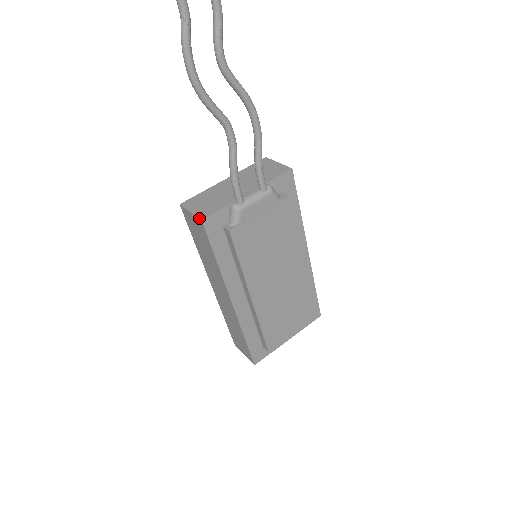
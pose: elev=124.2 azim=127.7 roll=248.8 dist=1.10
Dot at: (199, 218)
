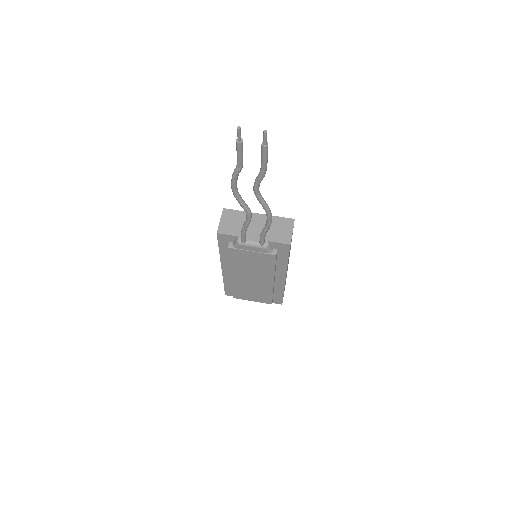
Dot at: (217, 230)
